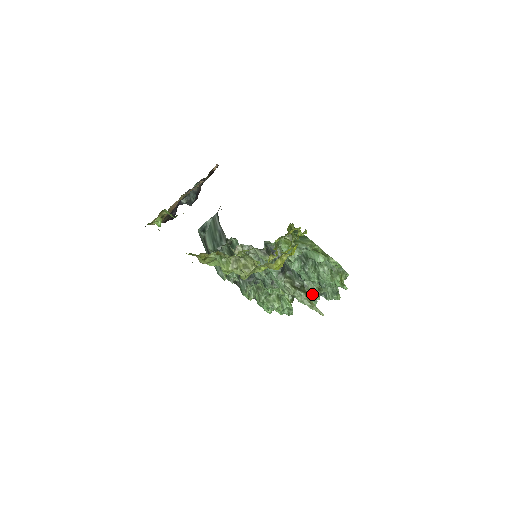
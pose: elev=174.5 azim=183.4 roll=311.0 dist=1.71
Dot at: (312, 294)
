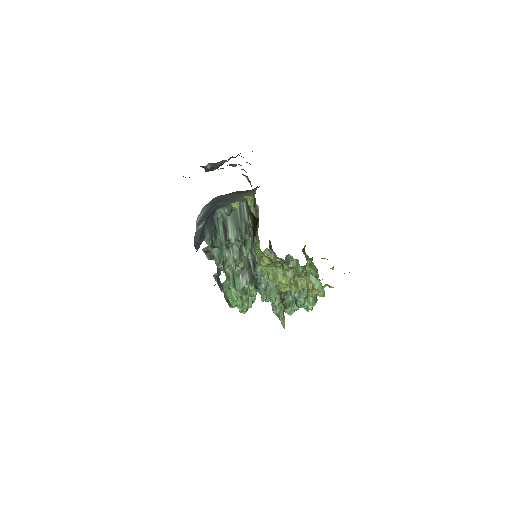
Dot at: (285, 308)
